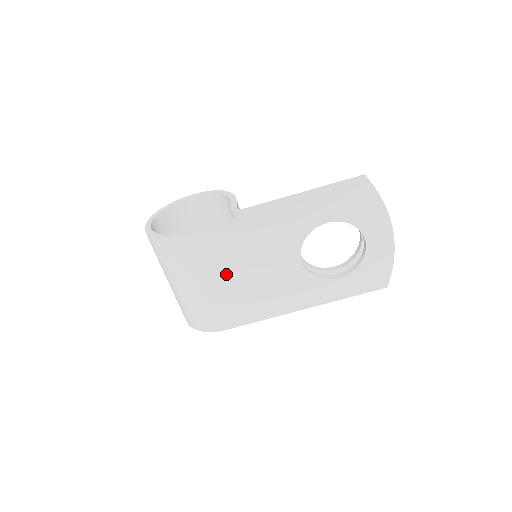
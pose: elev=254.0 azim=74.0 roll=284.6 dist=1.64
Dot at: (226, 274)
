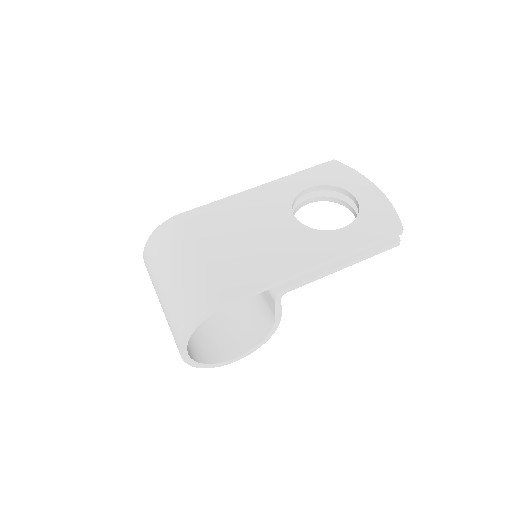
Dot at: (220, 241)
